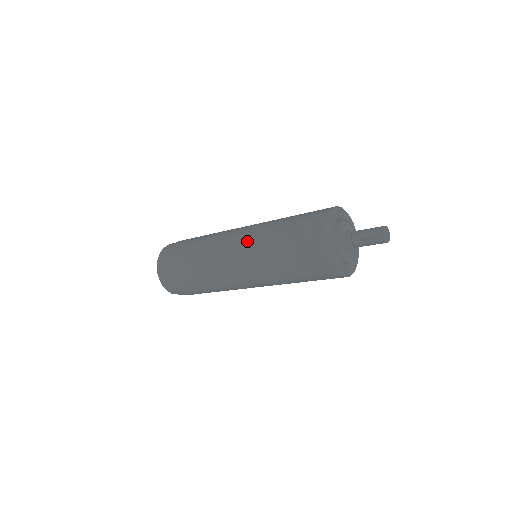
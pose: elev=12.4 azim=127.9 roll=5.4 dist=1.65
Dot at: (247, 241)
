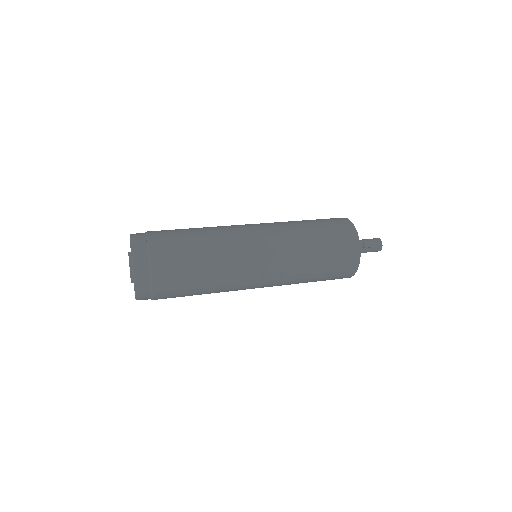
Dot at: (277, 241)
